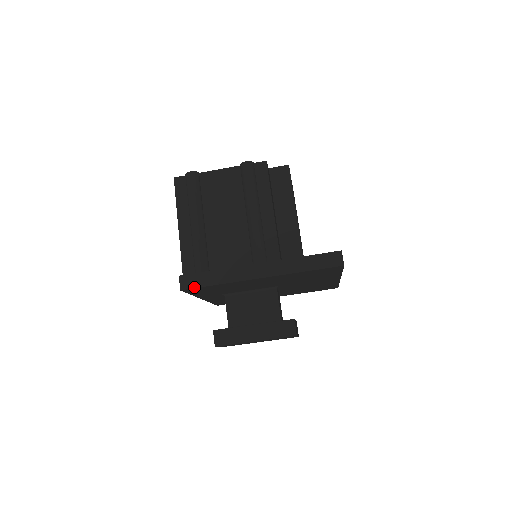
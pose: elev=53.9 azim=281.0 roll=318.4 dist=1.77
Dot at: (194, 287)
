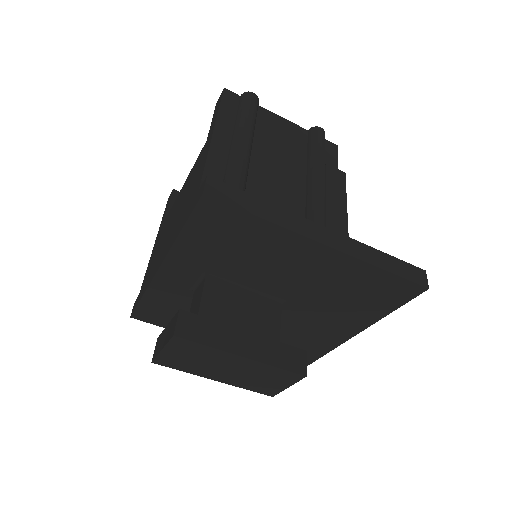
Dot at: (227, 202)
